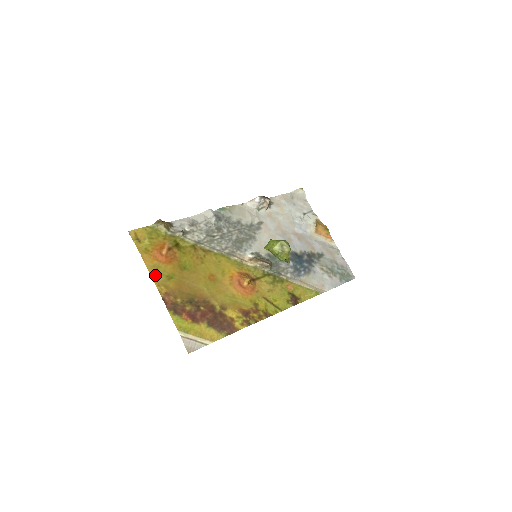
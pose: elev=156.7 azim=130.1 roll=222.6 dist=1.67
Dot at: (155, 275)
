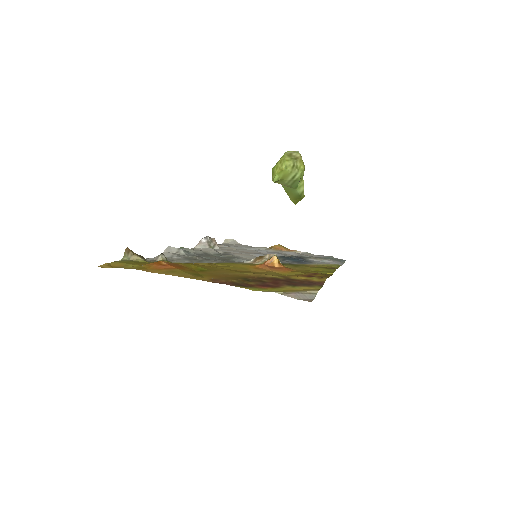
Dot at: (178, 275)
